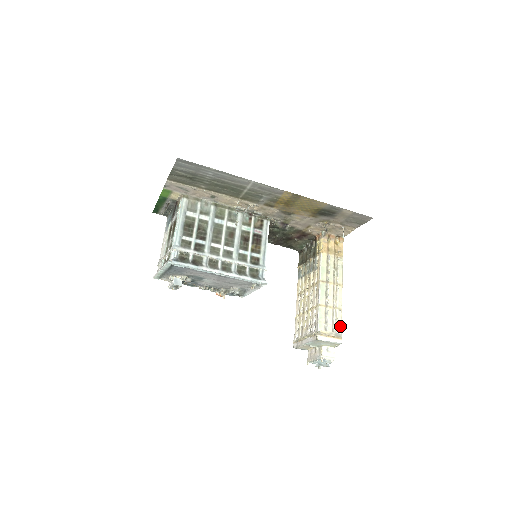
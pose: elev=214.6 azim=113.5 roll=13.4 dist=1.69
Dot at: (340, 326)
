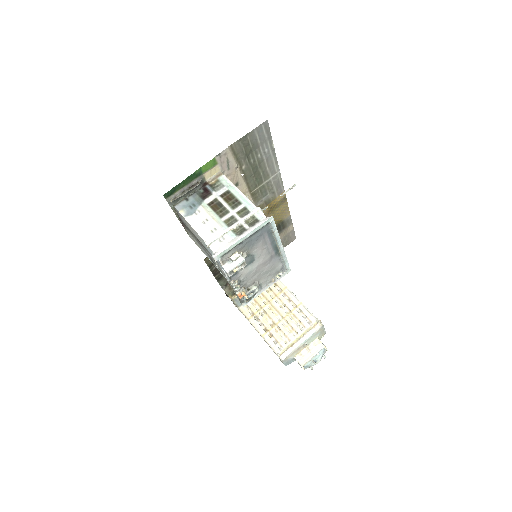
Dot at: occluded
